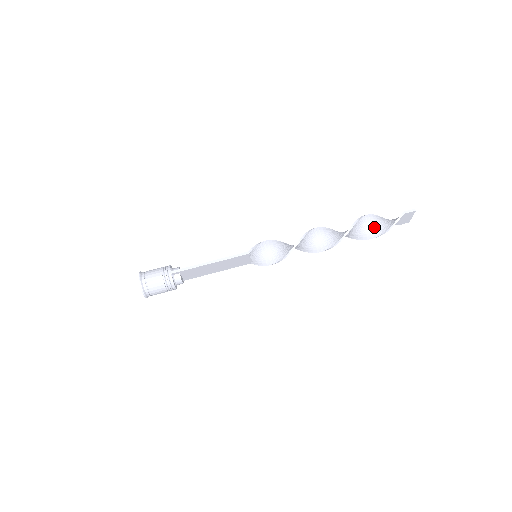
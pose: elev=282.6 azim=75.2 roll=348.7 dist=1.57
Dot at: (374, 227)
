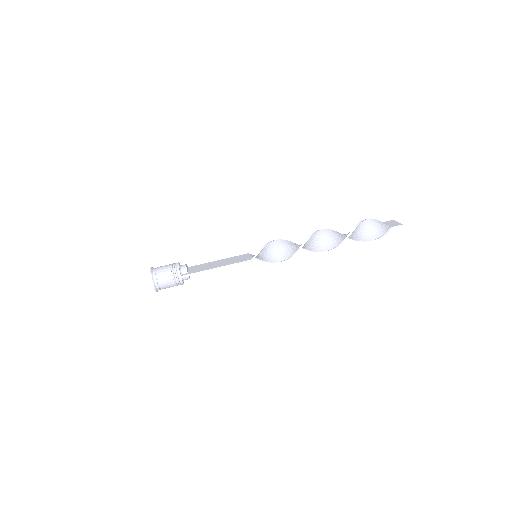
Dot at: (363, 233)
